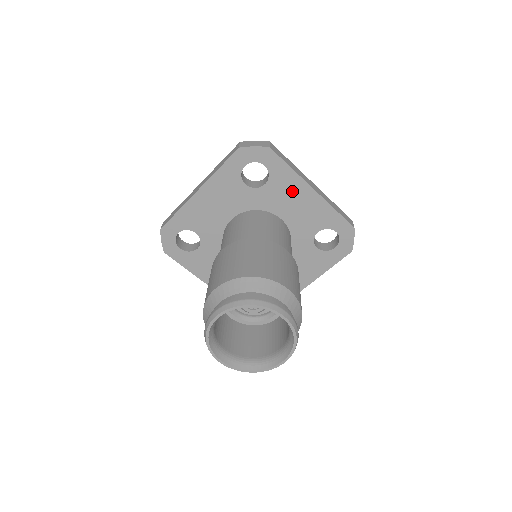
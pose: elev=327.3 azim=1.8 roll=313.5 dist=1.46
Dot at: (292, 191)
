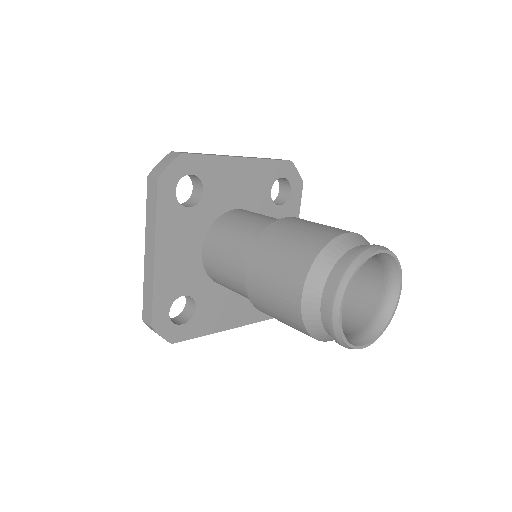
Dot at: (228, 176)
